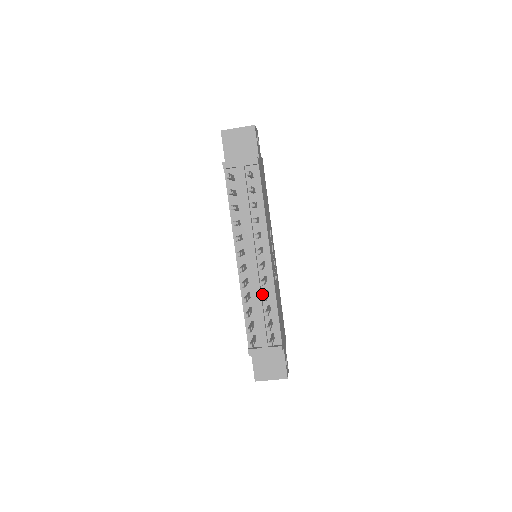
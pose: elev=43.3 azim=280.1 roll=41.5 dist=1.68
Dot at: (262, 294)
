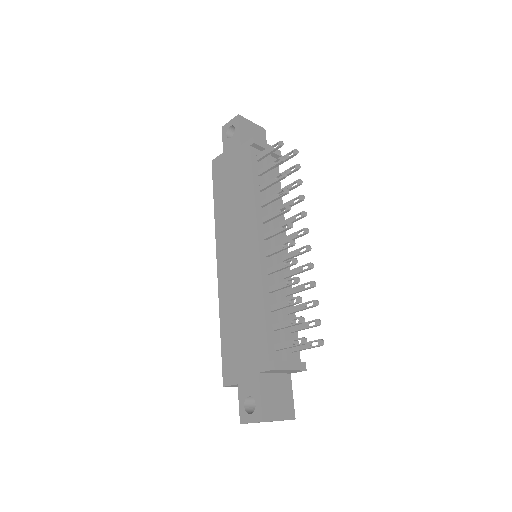
Dot at: occluded
